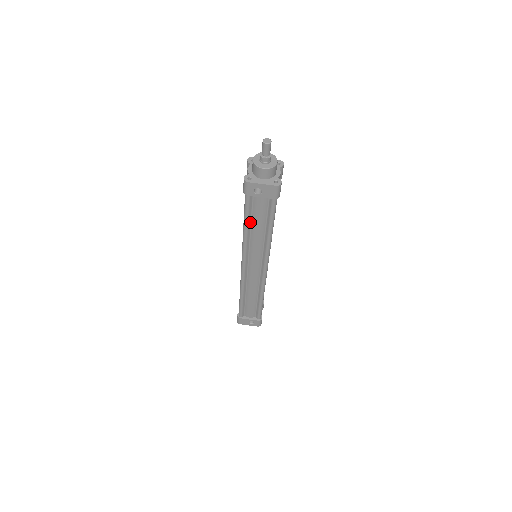
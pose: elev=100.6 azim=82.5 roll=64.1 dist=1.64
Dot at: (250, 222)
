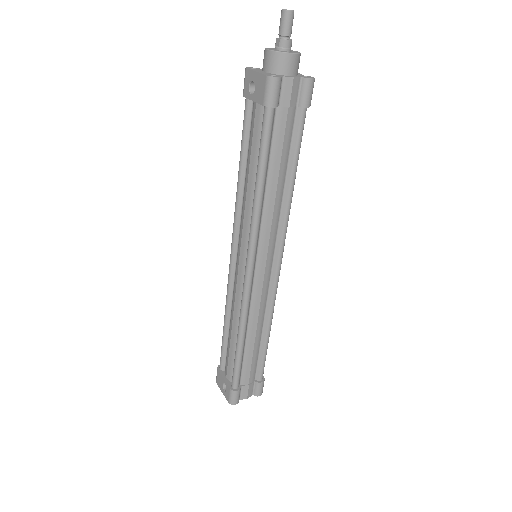
Dot at: (246, 161)
